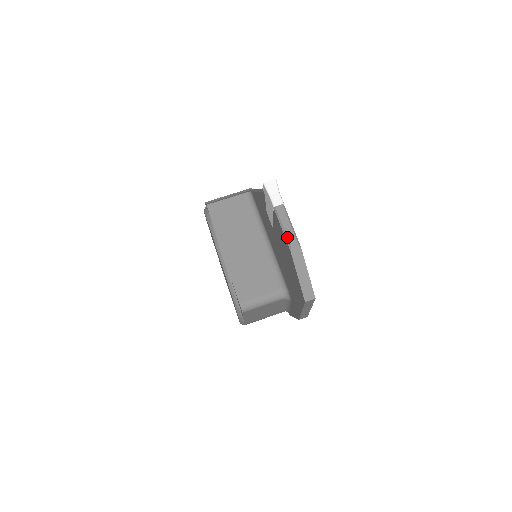
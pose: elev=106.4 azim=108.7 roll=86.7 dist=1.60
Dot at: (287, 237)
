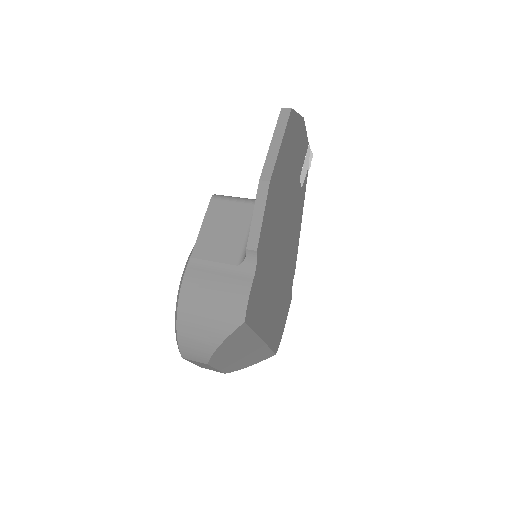
Dot at: occluded
